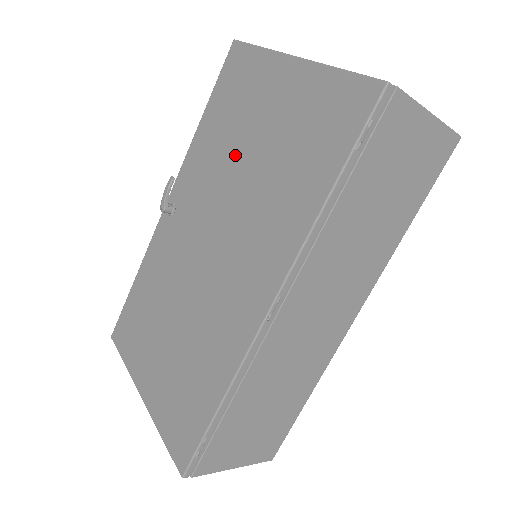
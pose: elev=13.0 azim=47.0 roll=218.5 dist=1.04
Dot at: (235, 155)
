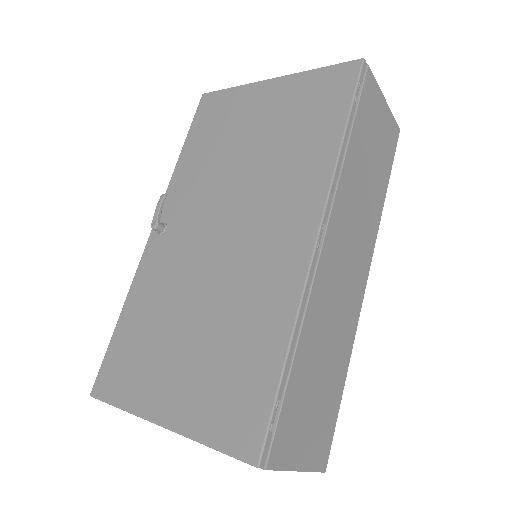
Dot at: (231, 156)
